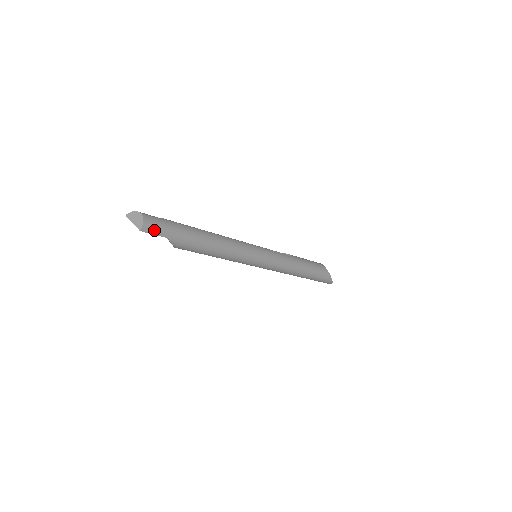
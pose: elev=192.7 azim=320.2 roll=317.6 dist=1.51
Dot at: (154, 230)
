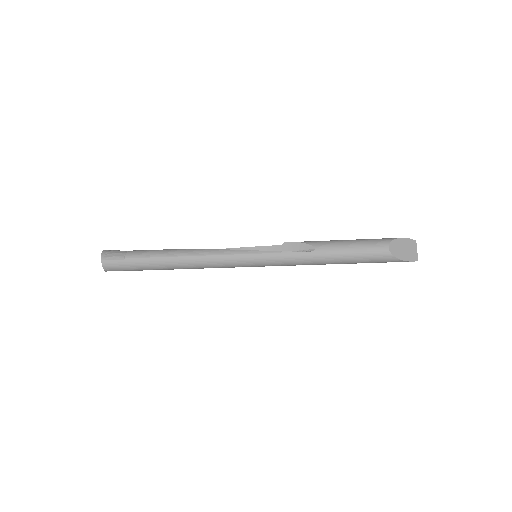
Dot at: (116, 270)
